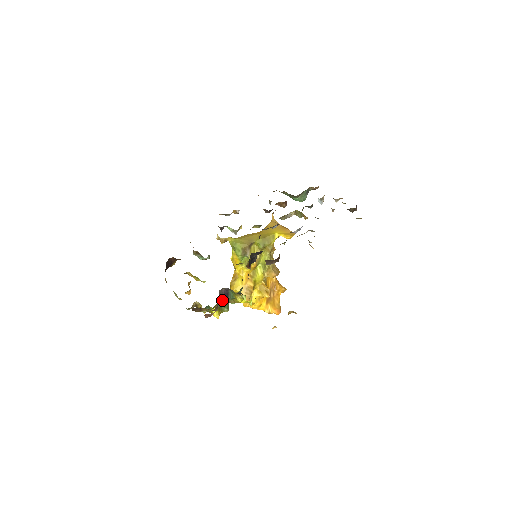
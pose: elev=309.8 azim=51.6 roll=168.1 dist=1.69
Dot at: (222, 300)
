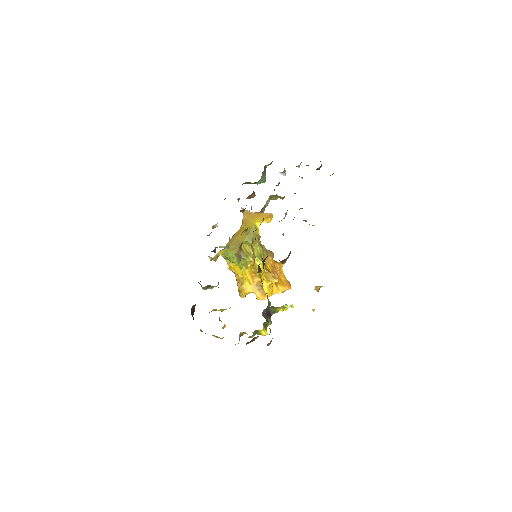
Dot at: (267, 320)
